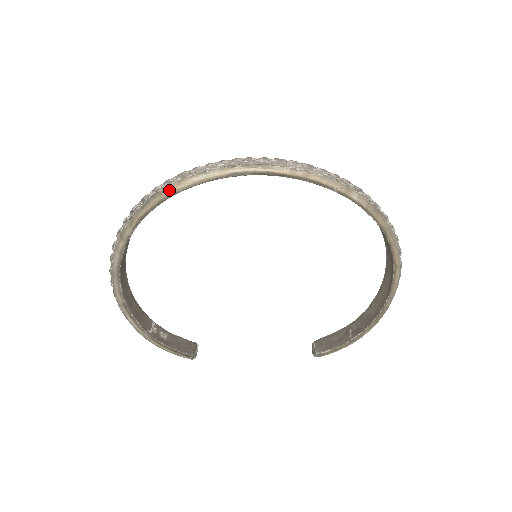
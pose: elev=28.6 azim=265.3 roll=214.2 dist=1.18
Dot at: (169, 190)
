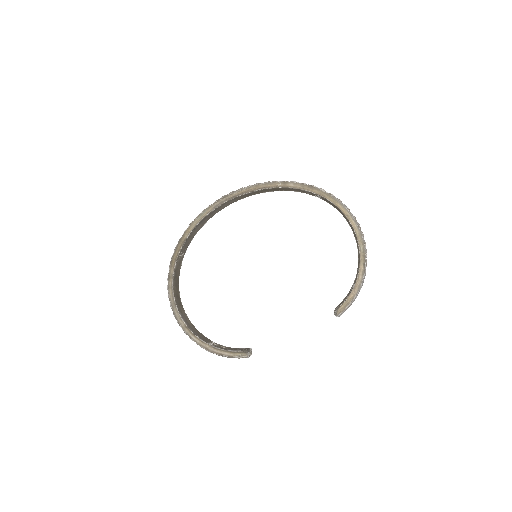
Dot at: (185, 234)
